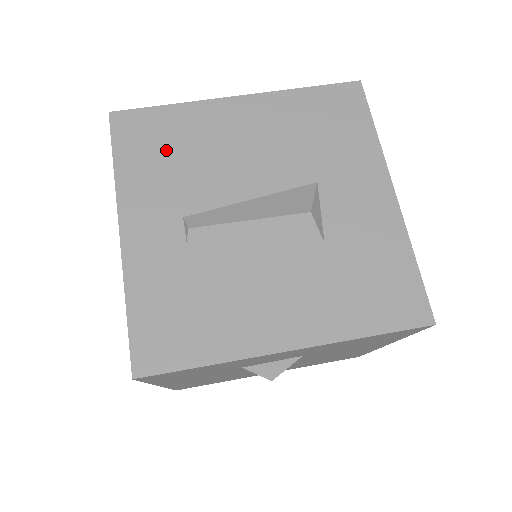
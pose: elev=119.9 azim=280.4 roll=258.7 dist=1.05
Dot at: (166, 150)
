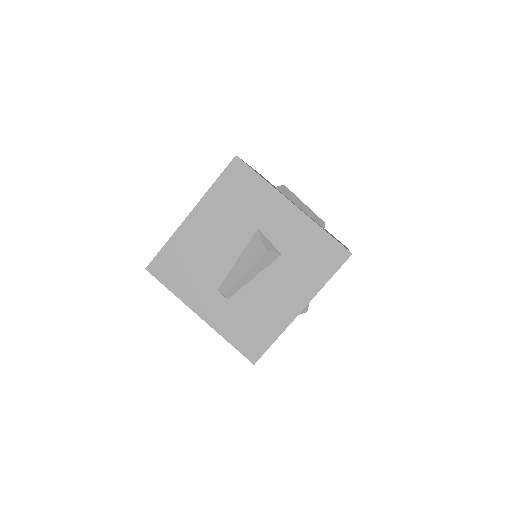
Dot at: (184, 267)
